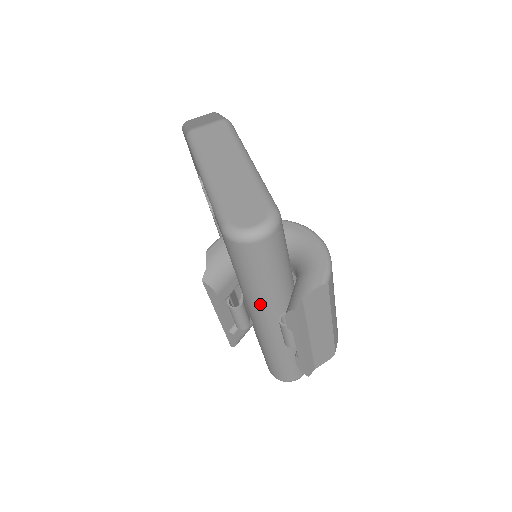
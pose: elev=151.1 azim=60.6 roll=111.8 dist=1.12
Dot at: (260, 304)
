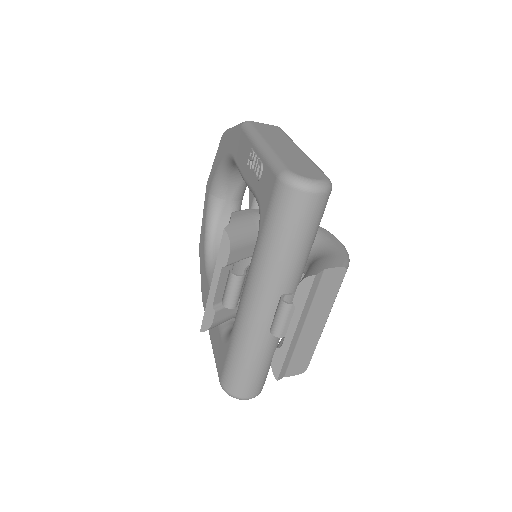
Dot at: (271, 273)
